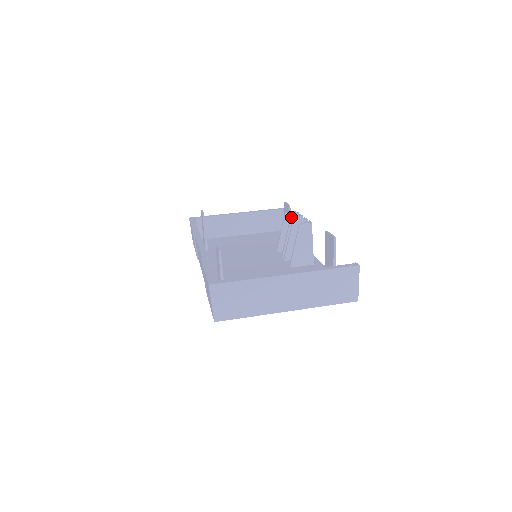
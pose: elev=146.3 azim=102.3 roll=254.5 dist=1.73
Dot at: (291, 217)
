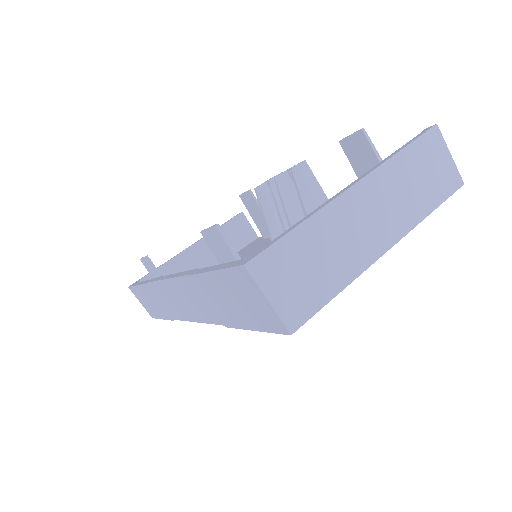
Dot at: (269, 181)
